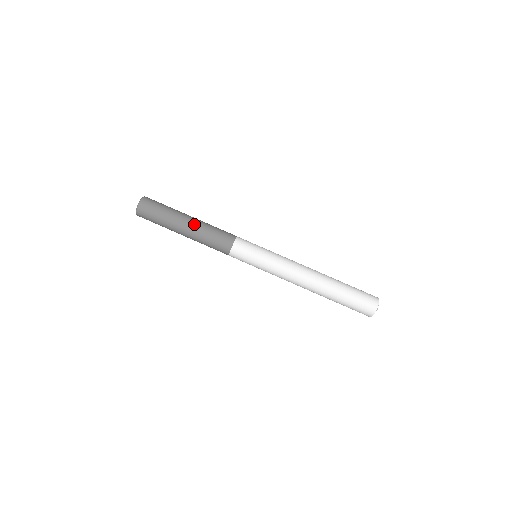
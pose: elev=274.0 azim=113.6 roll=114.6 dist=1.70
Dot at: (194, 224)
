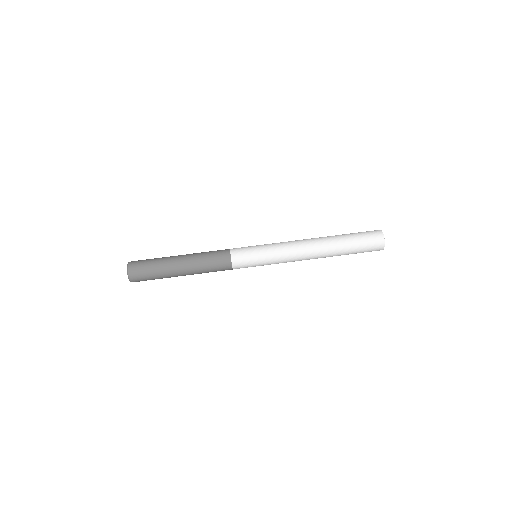
Dot at: (187, 256)
